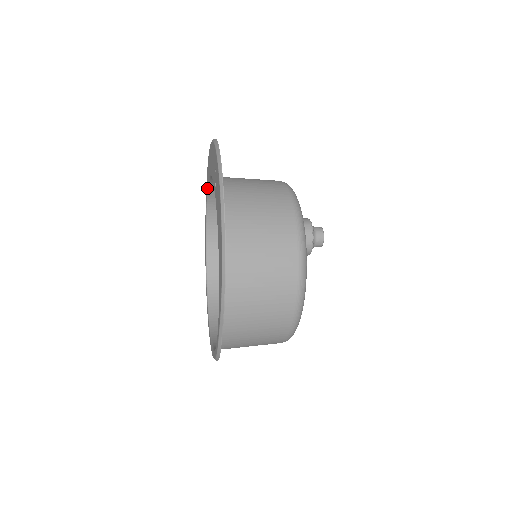
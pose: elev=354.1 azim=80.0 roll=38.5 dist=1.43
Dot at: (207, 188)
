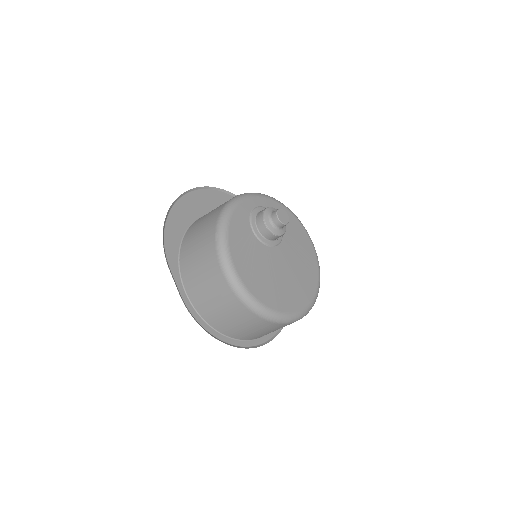
Dot at: occluded
